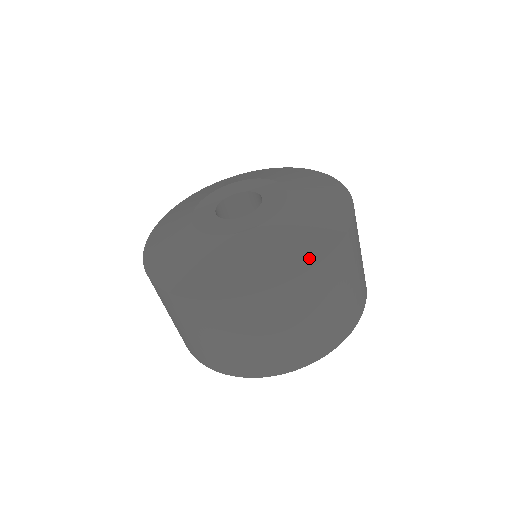
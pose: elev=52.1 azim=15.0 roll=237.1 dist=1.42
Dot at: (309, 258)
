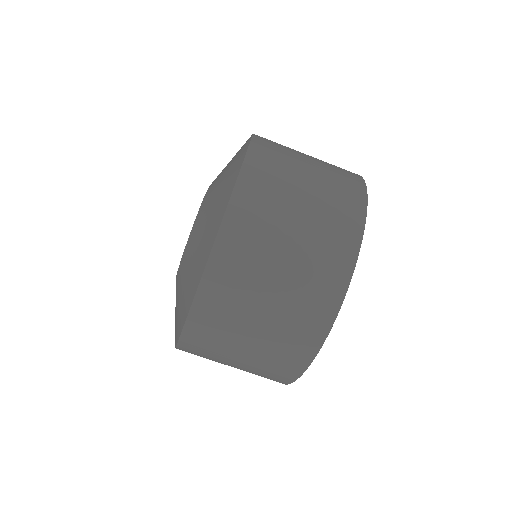
Dot at: (208, 245)
